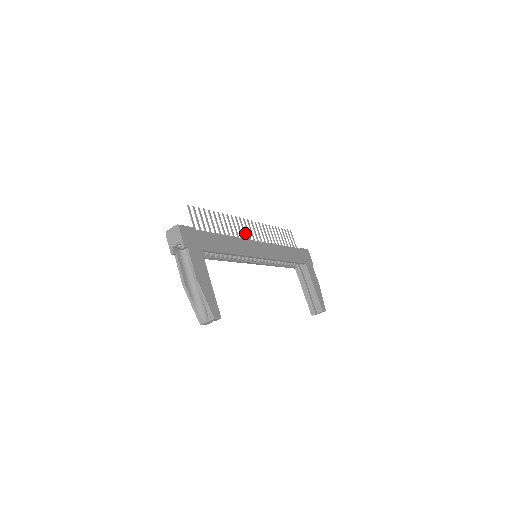
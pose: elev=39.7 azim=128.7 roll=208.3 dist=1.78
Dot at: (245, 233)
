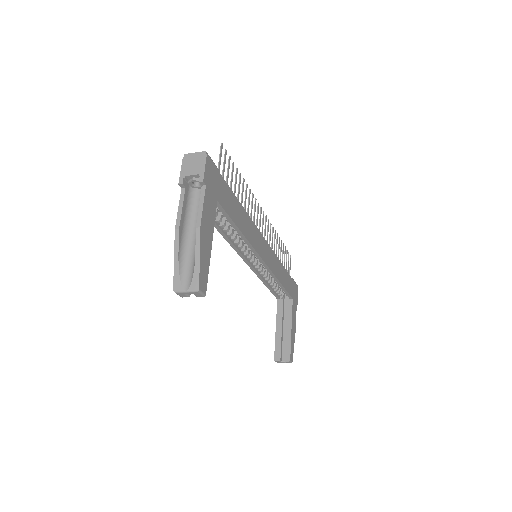
Dot at: (257, 223)
